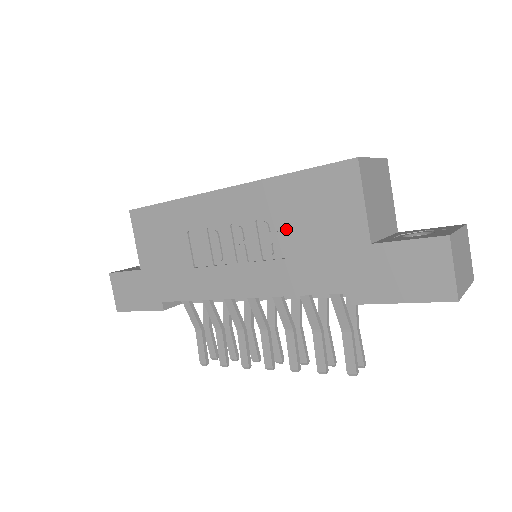
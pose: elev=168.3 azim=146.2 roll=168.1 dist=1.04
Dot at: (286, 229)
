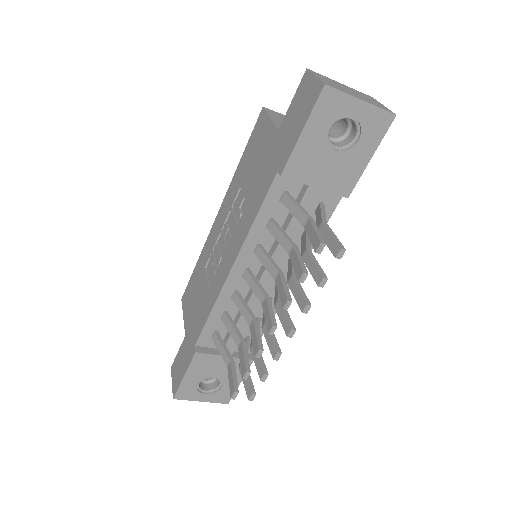
Dot at: (244, 188)
